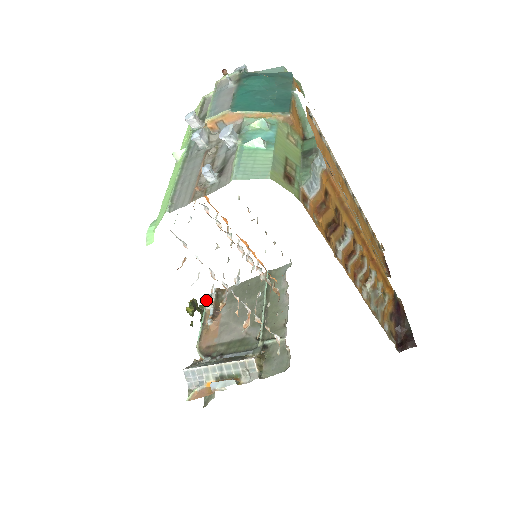
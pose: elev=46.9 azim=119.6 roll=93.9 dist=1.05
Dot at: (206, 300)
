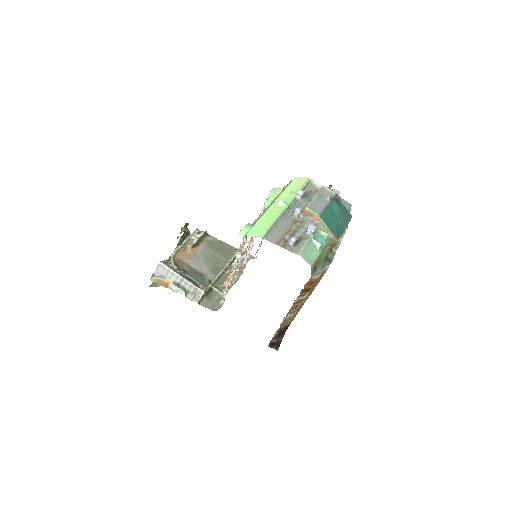
Dot at: (195, 231)
